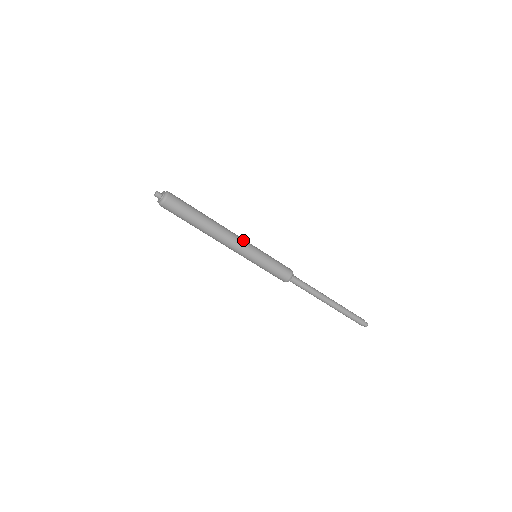
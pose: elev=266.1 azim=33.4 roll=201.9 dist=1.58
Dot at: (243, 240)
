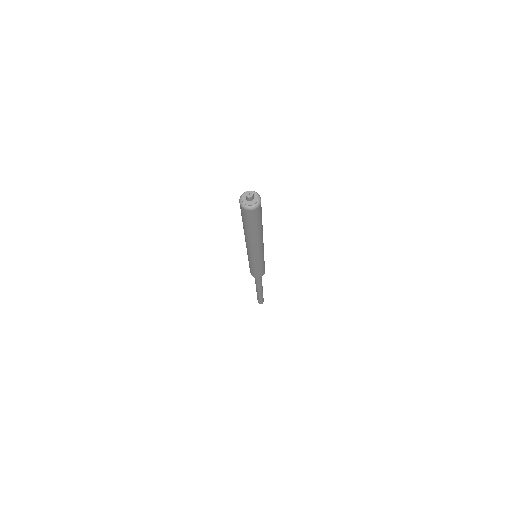
Dot at: (263, 249)
